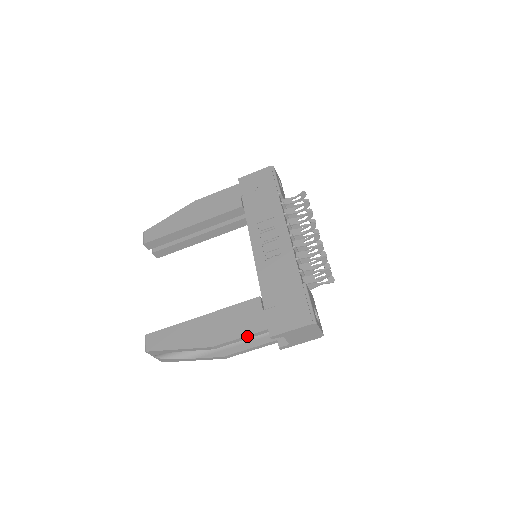
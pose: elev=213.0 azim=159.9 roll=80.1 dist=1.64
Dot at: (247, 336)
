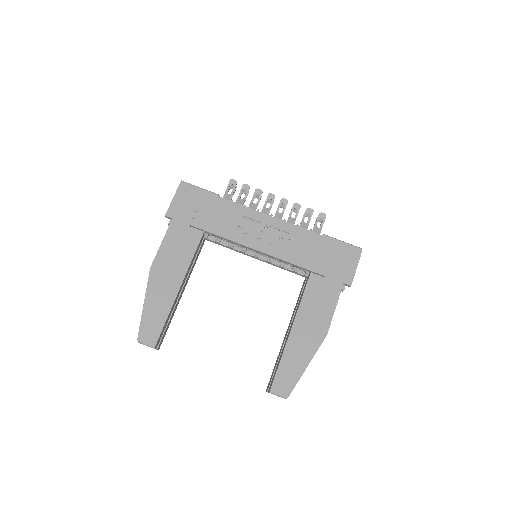
Dot at: (337, 302)
